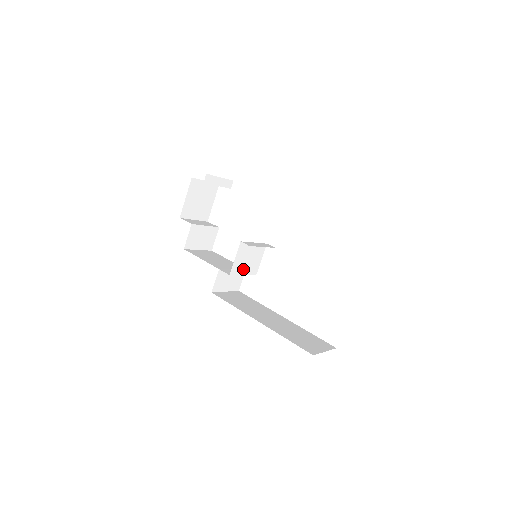
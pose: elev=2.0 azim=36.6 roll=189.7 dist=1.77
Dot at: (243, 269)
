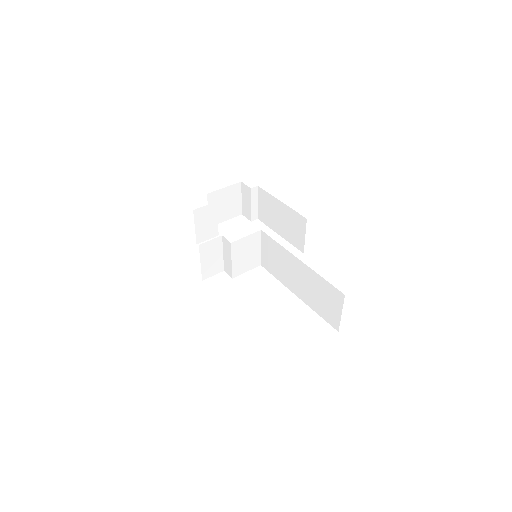
Dot at: (237, 256)
